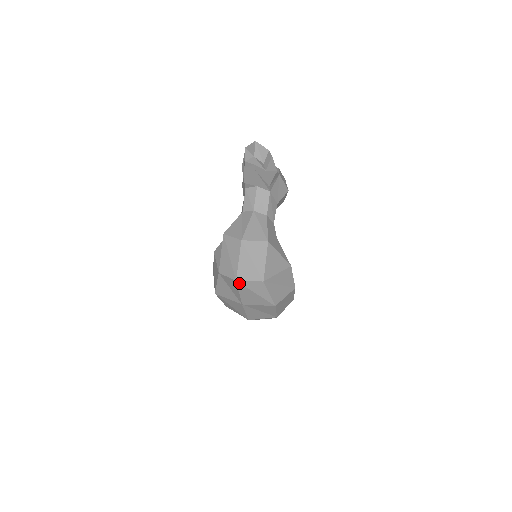
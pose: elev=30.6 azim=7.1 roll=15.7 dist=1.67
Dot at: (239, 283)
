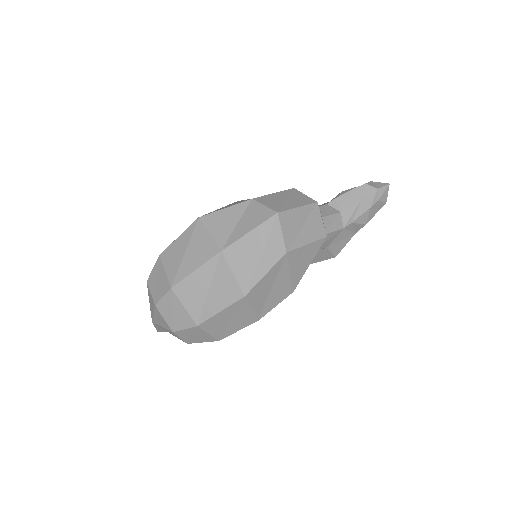
Dot at: (274, 219)
